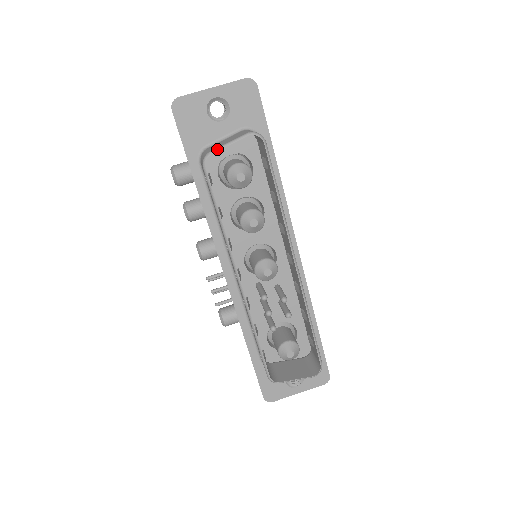
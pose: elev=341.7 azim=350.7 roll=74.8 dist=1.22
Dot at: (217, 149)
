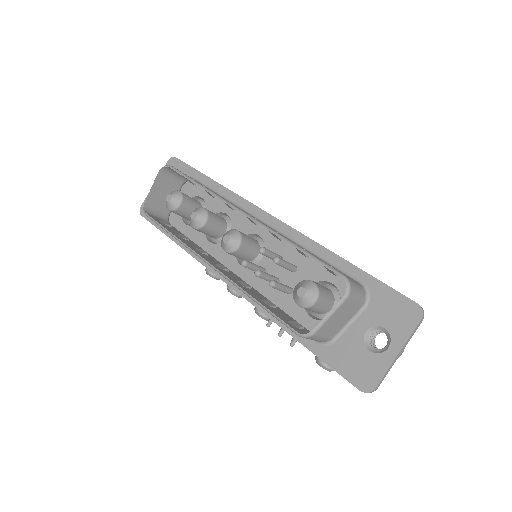
Dot at: (147, 197)
